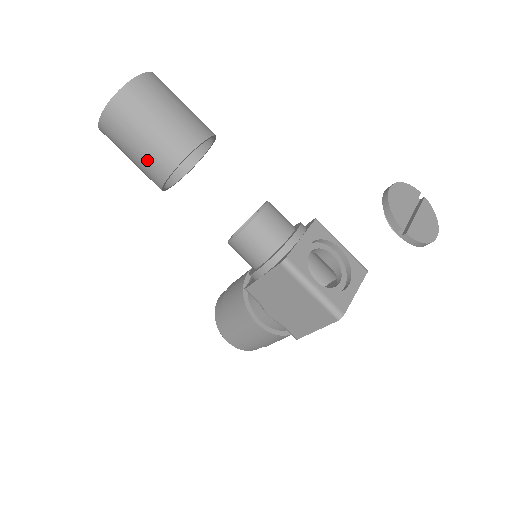
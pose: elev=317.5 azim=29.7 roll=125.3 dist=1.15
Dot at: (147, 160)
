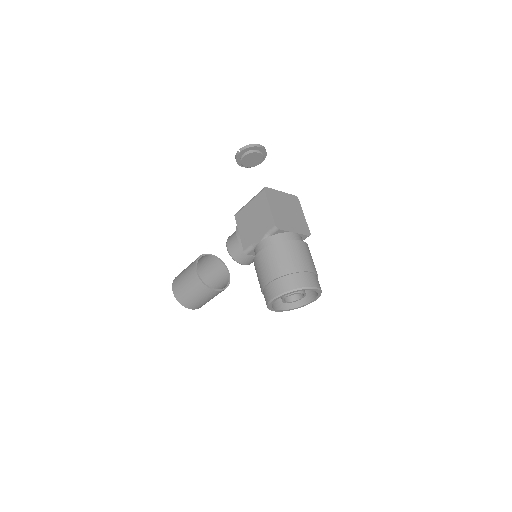
Dot at: (188, 274)
